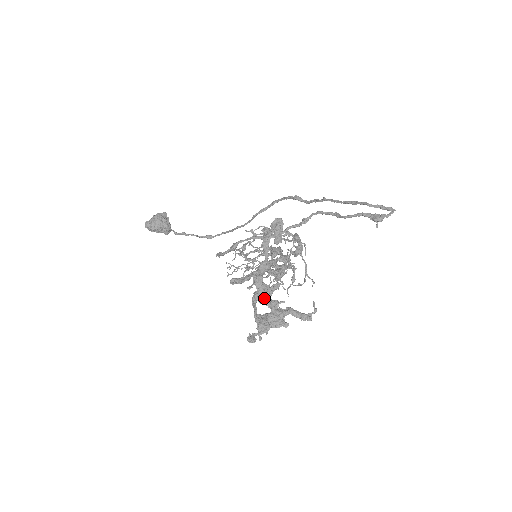
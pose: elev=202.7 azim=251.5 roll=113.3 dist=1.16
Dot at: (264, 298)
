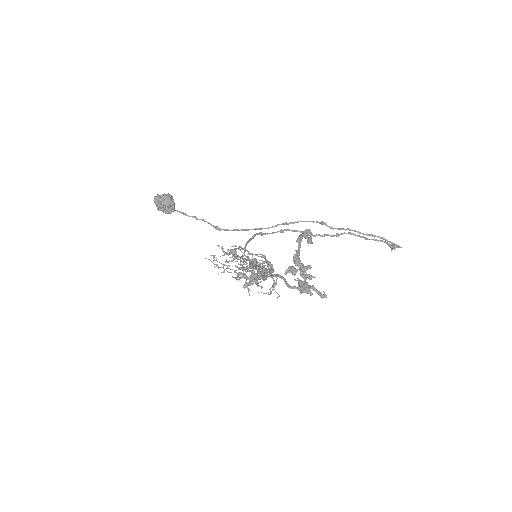
Dot at: (301, 271)
